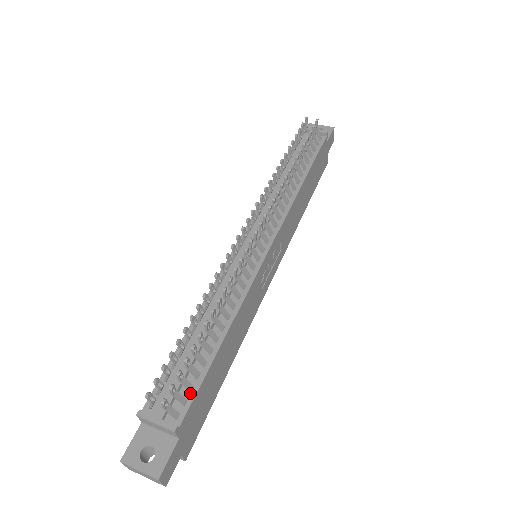
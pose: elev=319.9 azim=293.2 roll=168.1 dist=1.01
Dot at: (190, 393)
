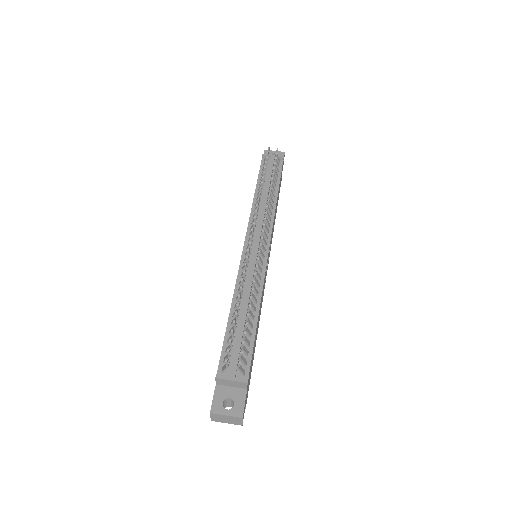
Dot at: (247, 357)
